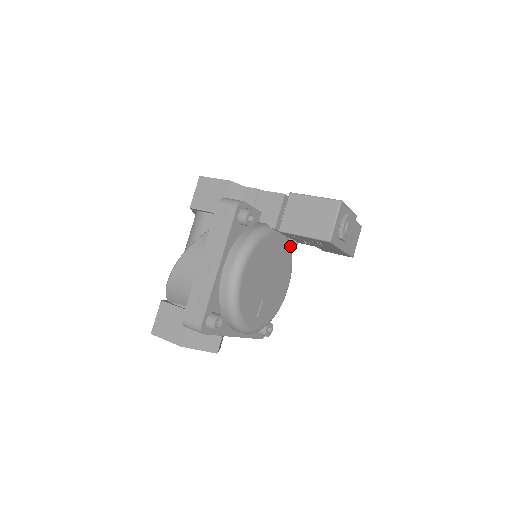
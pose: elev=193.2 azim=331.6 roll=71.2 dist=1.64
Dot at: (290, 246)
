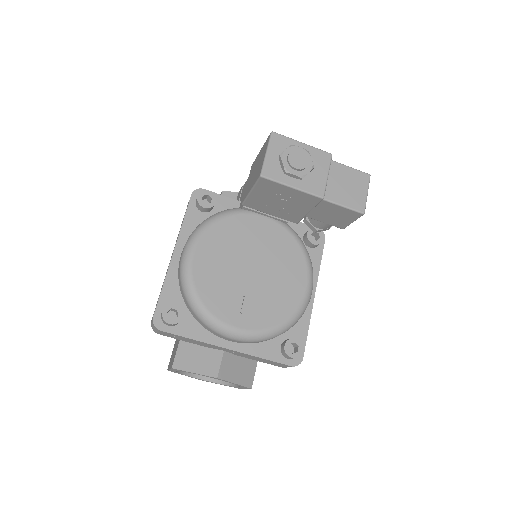
Dot at: (293, 234)
